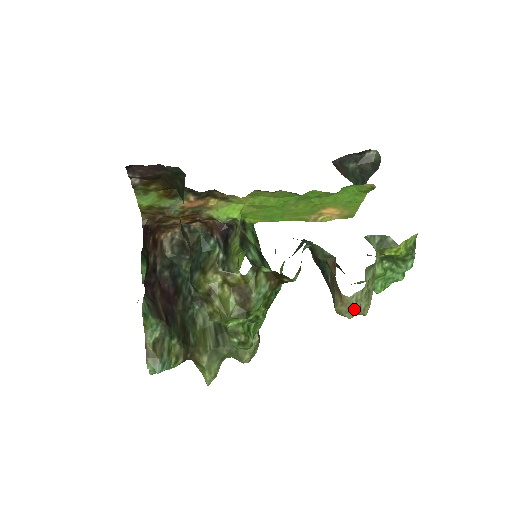
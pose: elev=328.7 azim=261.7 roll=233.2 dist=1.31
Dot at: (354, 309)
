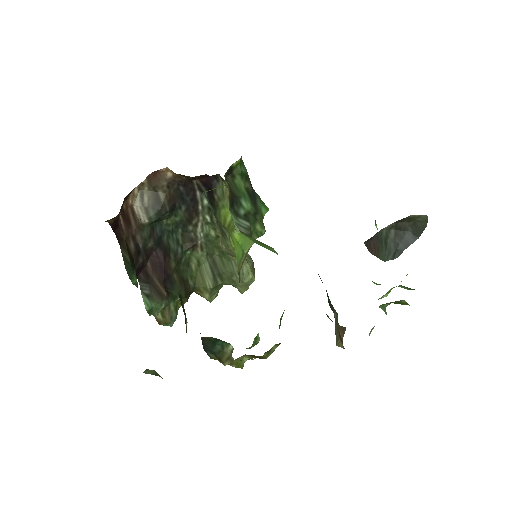
Dot at: occluded
